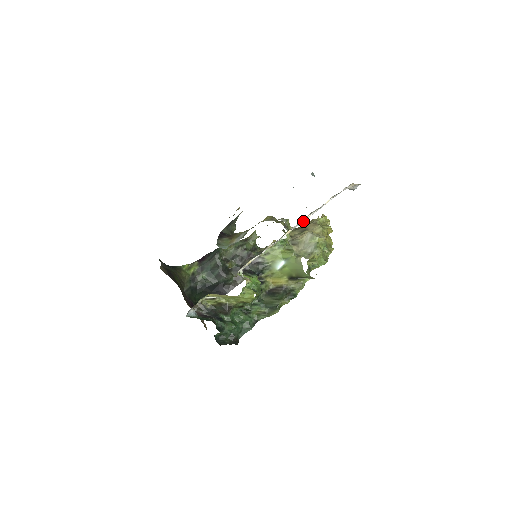
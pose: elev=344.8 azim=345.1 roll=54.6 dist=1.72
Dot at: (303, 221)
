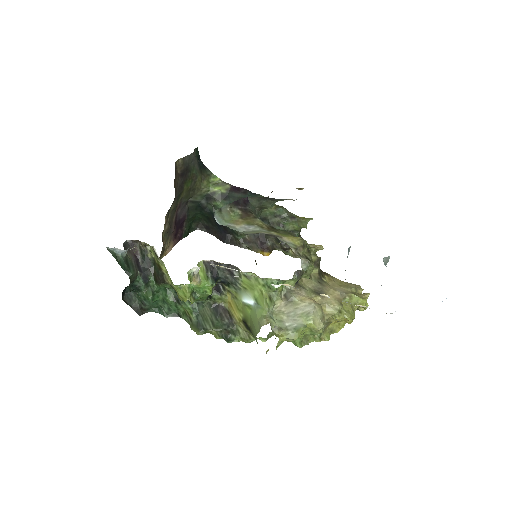
Dot at: occluded
